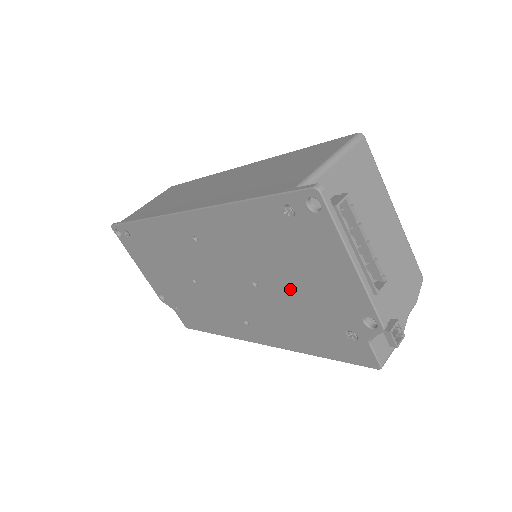
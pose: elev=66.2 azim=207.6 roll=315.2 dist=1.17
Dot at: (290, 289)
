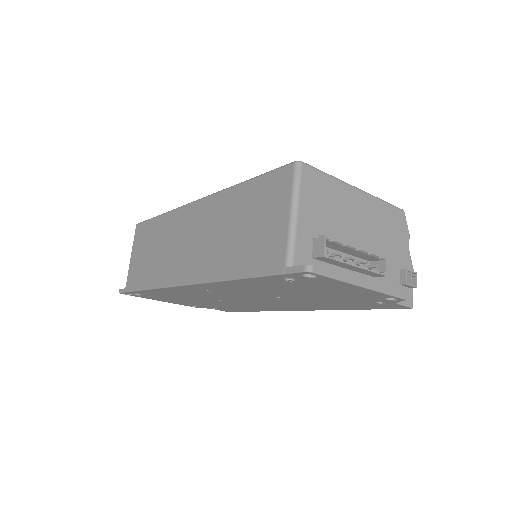
Dot at: (313, 297)
